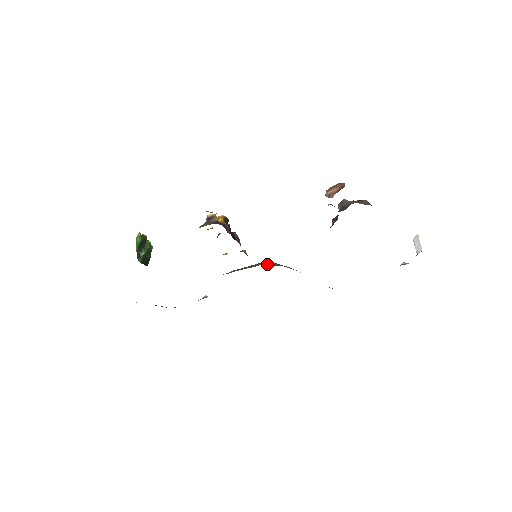
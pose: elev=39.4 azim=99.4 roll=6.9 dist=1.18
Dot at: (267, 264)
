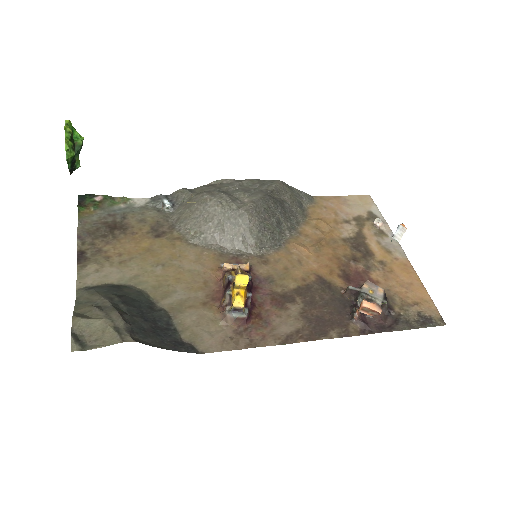
Dot at: (260, 240)
